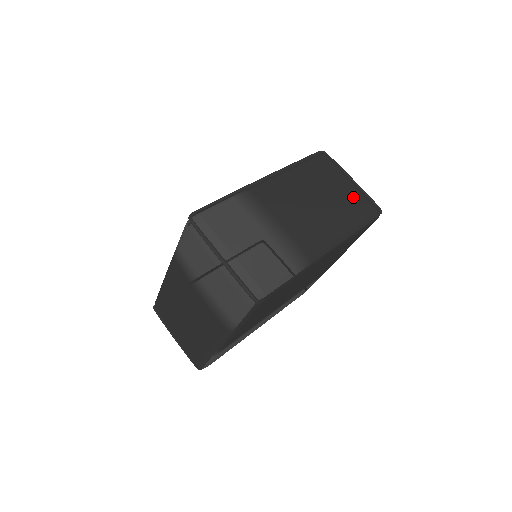
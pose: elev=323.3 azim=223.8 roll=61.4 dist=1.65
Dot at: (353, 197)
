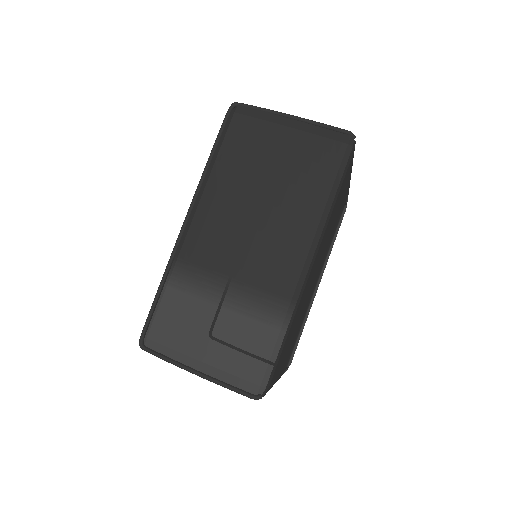
Dot at: (303, 152)
